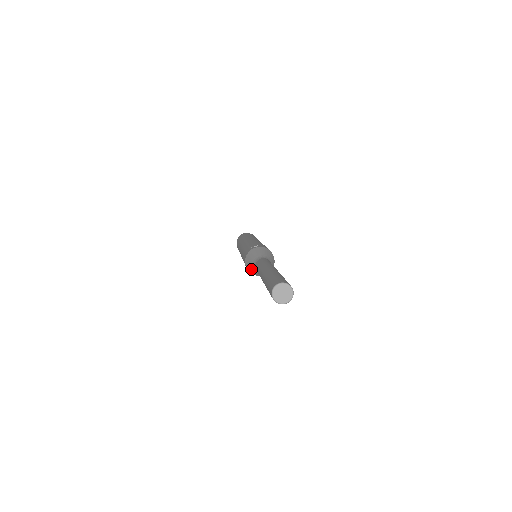
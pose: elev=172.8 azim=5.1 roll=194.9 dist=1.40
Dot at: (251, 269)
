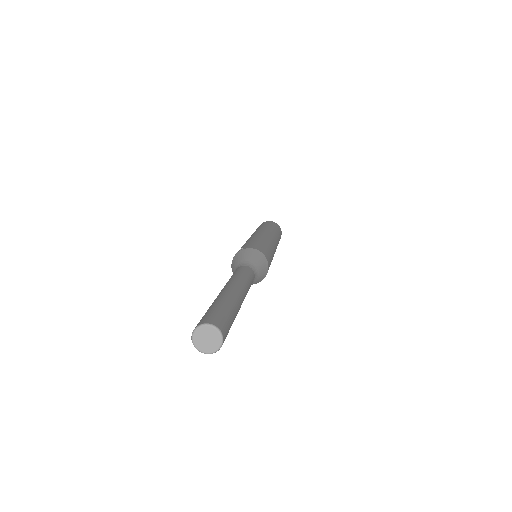
Dot at: occluded
